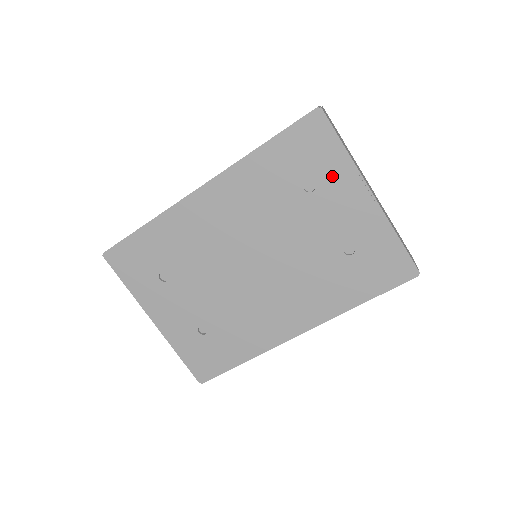
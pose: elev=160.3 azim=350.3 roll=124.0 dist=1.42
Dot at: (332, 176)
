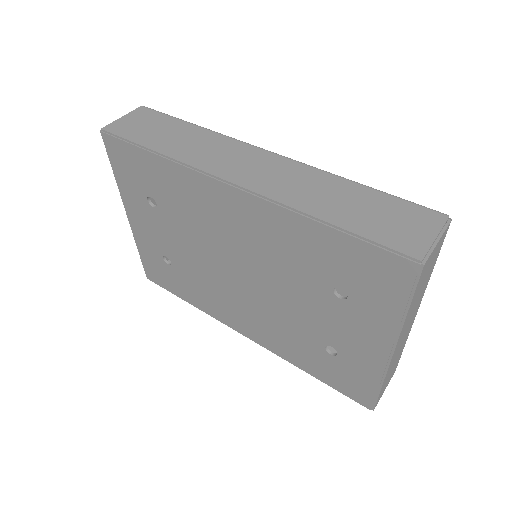
Dot at: (370, 310)
